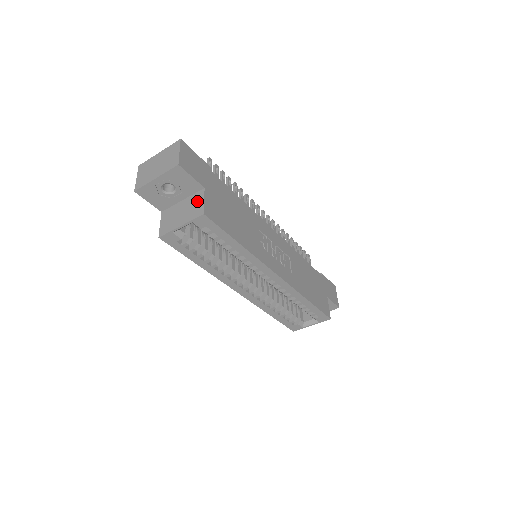
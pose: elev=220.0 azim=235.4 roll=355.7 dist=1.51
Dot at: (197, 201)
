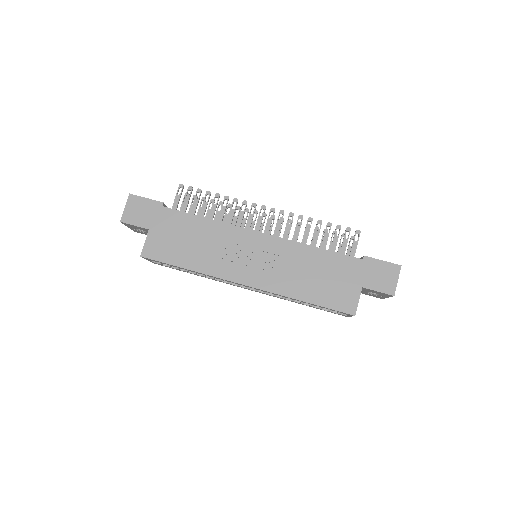
Dot at: occluded
